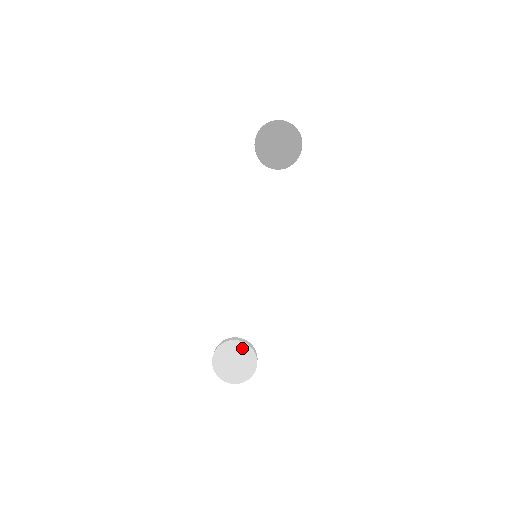
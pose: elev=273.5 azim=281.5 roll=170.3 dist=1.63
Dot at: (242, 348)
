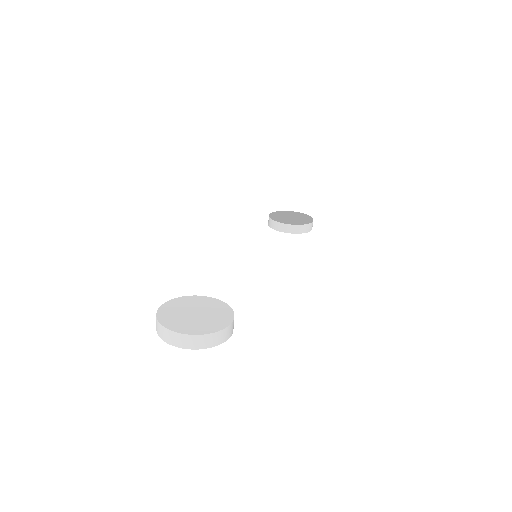
Dot at: (214, 304)
